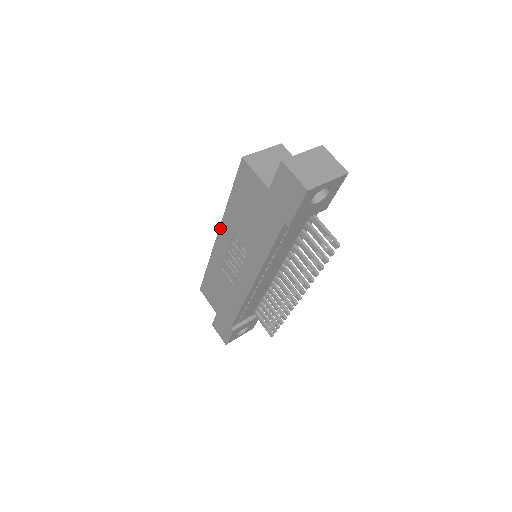
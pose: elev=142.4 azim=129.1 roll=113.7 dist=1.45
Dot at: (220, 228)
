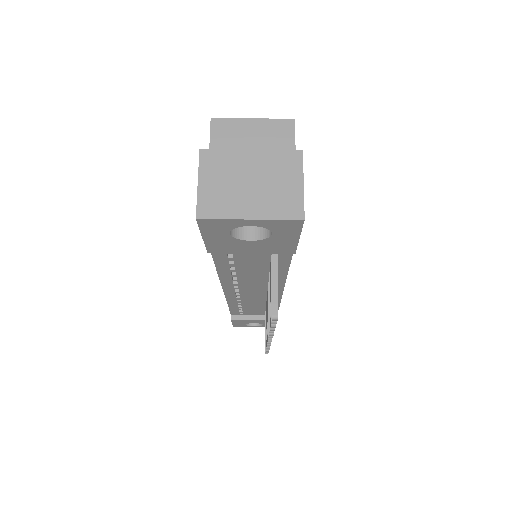
Dot at: occluded
